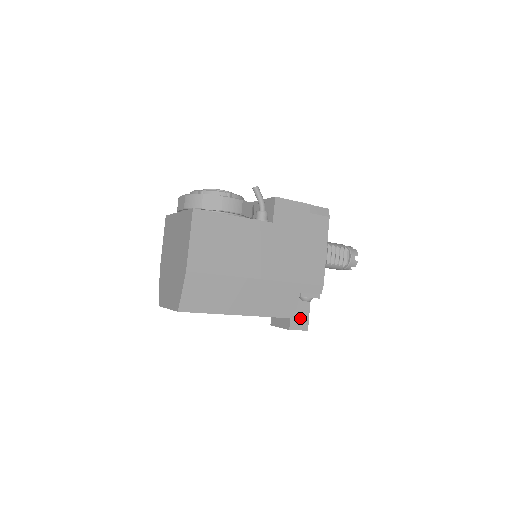
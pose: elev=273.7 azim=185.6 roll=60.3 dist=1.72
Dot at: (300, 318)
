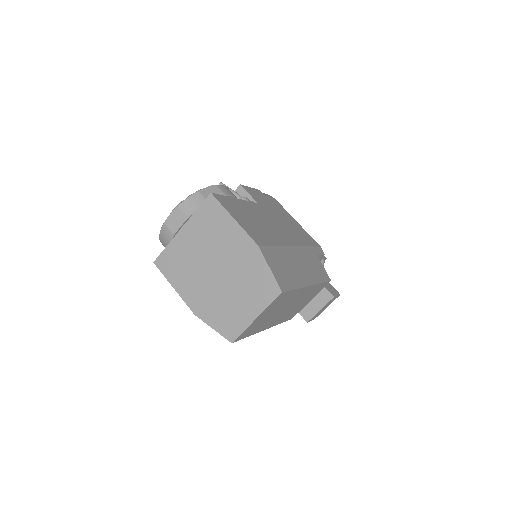
Dot at: (328, 286)
